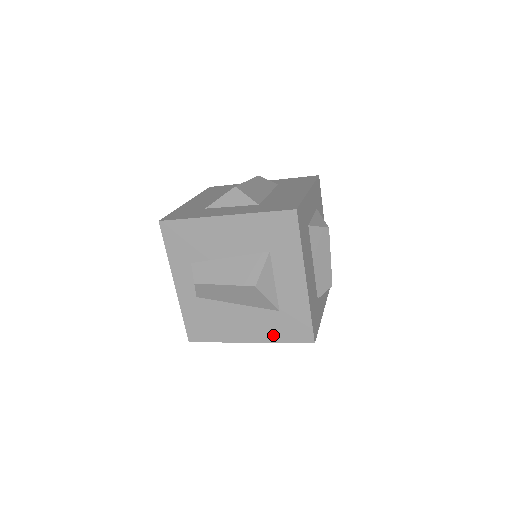
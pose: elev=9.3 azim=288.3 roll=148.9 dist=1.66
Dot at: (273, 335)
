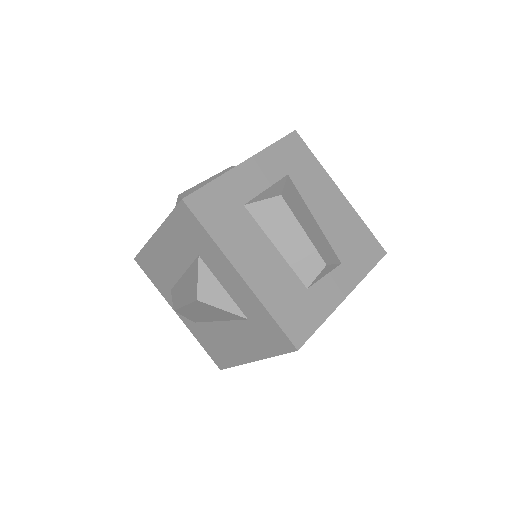
Dot at: (262, 349)
